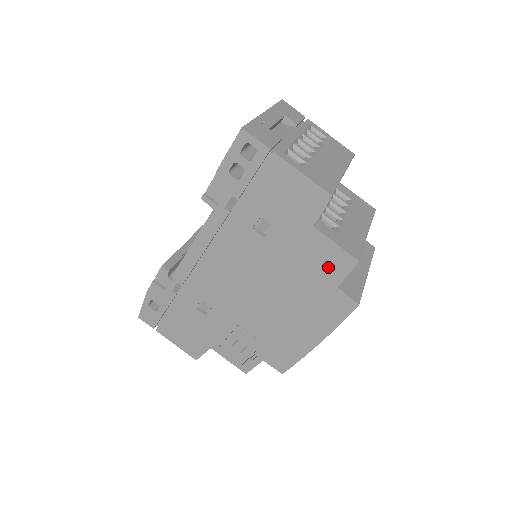
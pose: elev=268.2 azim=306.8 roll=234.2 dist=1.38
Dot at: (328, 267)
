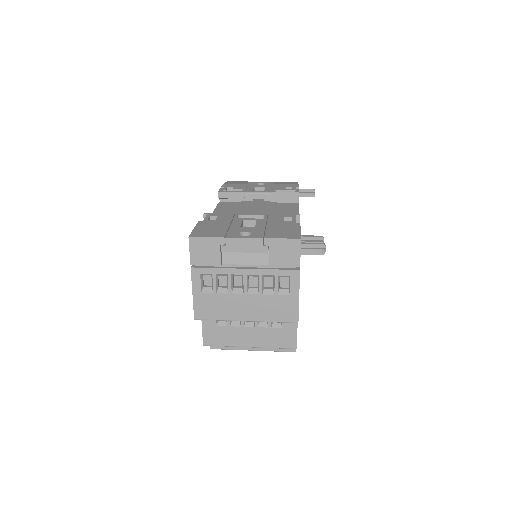
Dot at: occluded
